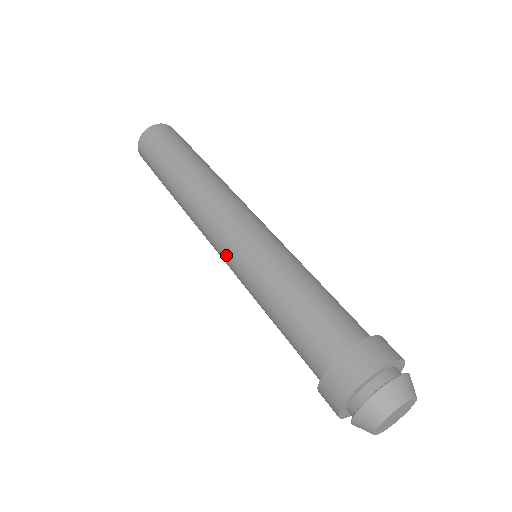
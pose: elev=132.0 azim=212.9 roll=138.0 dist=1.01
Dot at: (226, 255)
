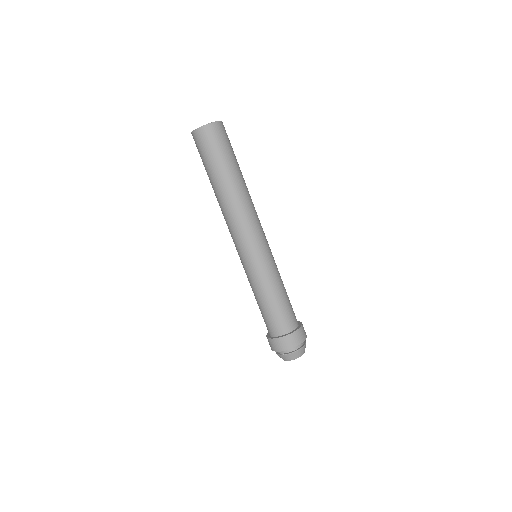
Dot at: (248, 254)
